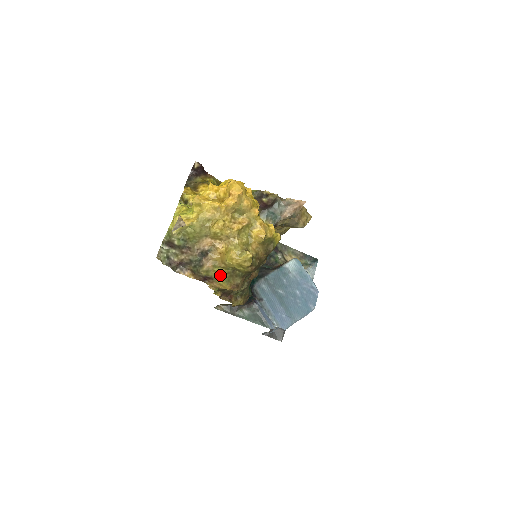
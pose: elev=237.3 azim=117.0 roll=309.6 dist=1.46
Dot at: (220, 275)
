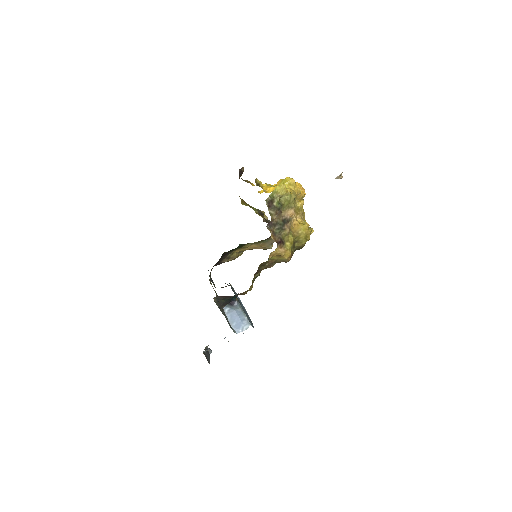
Dot at: (290, 242)
